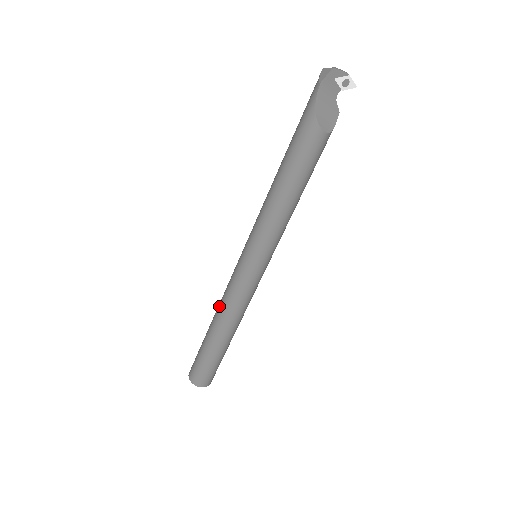
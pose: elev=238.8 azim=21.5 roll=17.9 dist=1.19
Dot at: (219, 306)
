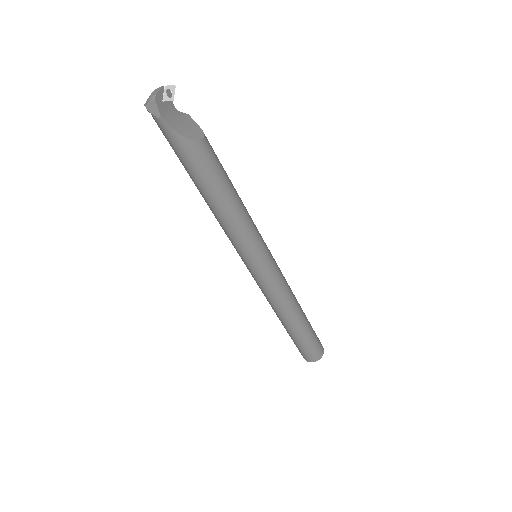
Dot at: (276, 309)
